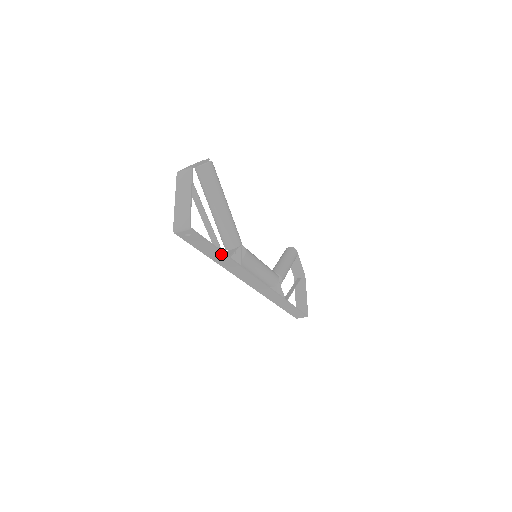
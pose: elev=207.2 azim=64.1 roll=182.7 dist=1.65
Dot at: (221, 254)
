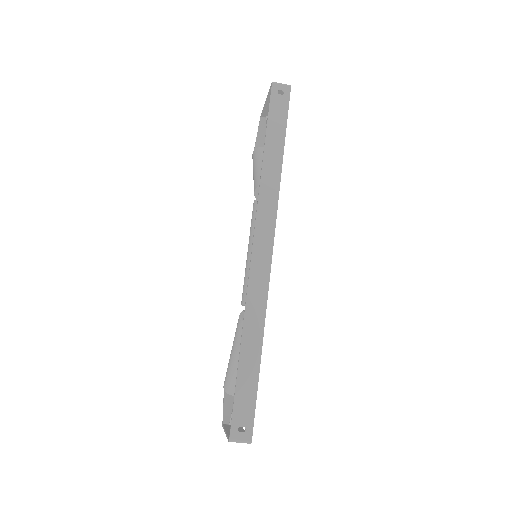
Dot at: (281, 146)
